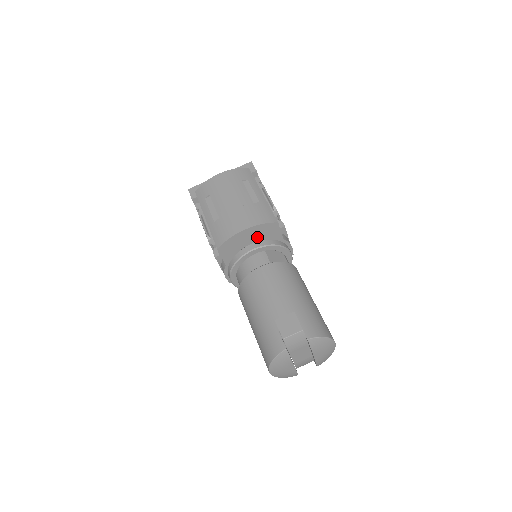
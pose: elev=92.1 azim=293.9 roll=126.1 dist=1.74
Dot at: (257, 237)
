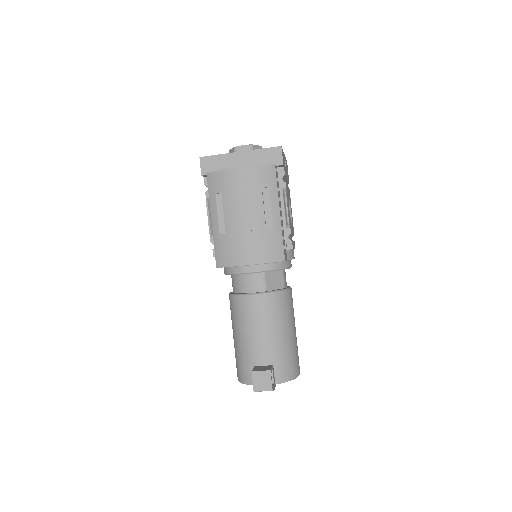
Dot at: occluded
